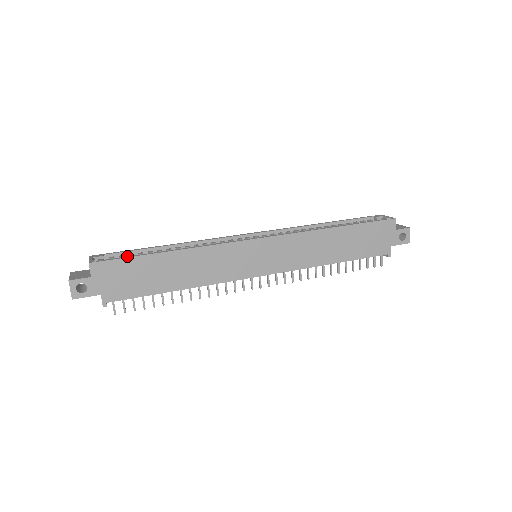
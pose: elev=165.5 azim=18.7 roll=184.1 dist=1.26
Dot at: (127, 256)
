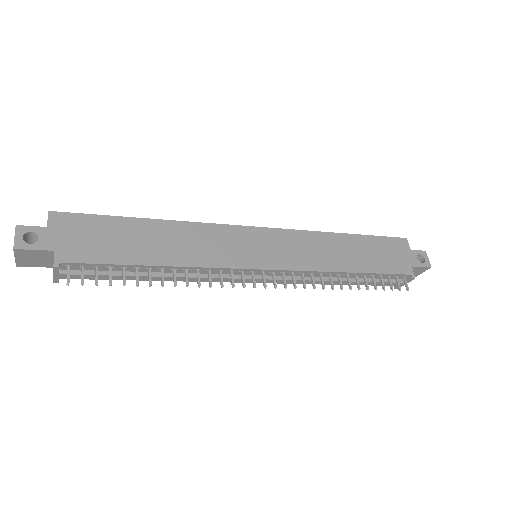
Dot at: (98, 216)
